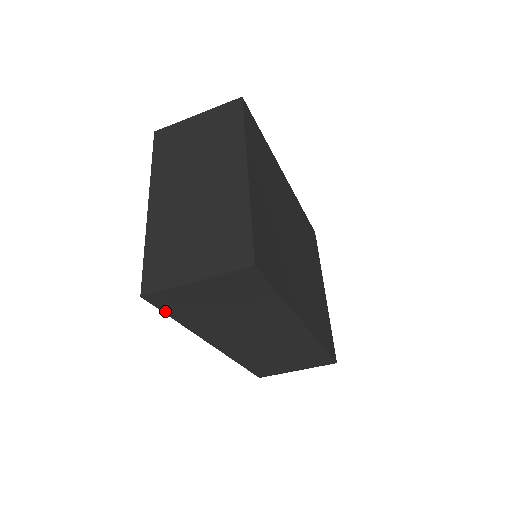
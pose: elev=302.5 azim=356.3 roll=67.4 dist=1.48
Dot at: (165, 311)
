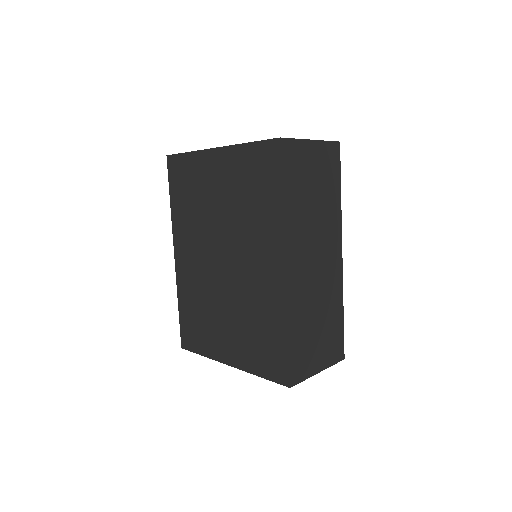
Dot at: (283, 172)
